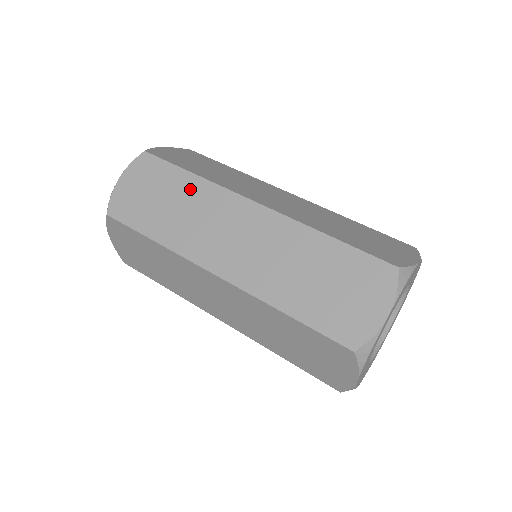
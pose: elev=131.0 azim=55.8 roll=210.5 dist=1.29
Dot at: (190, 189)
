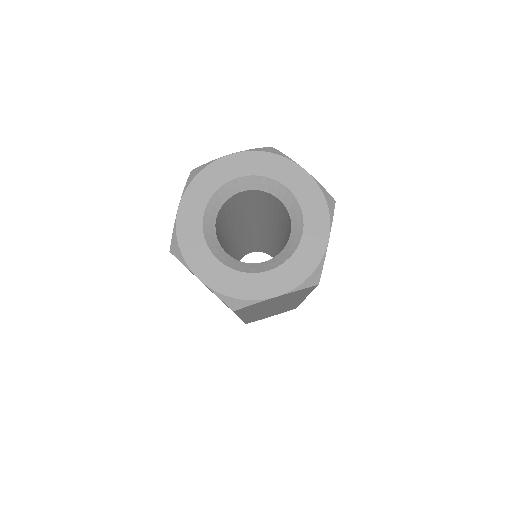
Dot at: occluded
